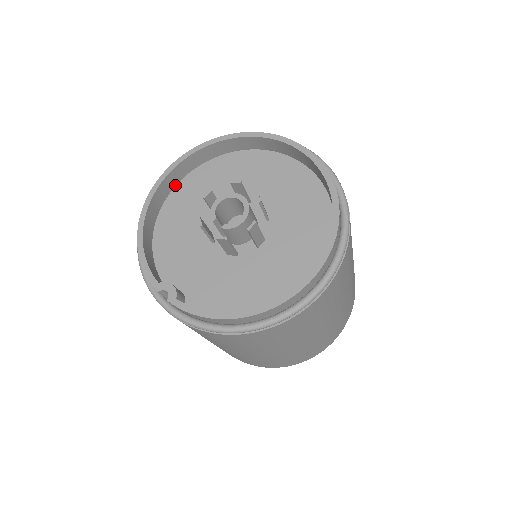
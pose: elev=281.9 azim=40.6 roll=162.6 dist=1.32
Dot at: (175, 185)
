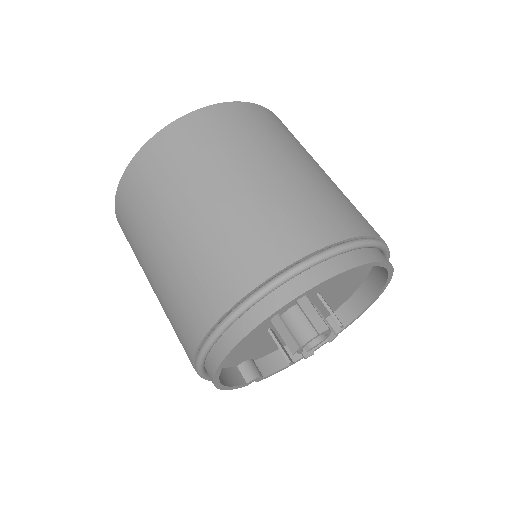
Dot at: occluded
